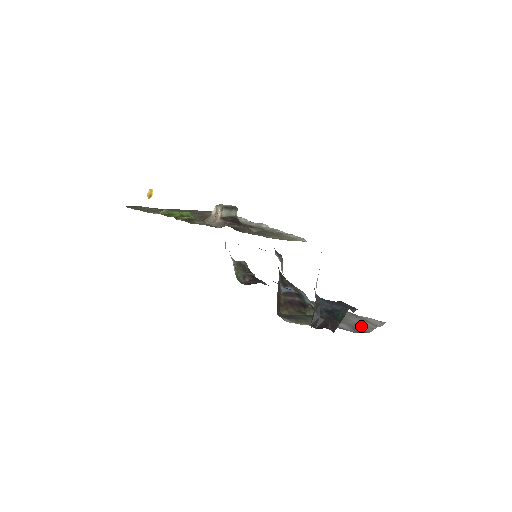
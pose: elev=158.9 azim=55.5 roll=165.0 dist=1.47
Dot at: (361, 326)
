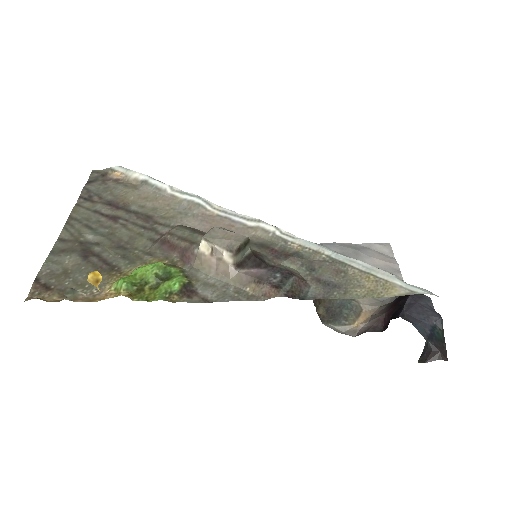
Dot at: occluded
